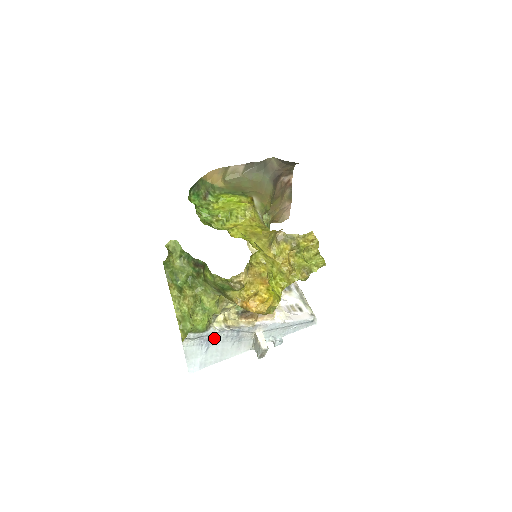
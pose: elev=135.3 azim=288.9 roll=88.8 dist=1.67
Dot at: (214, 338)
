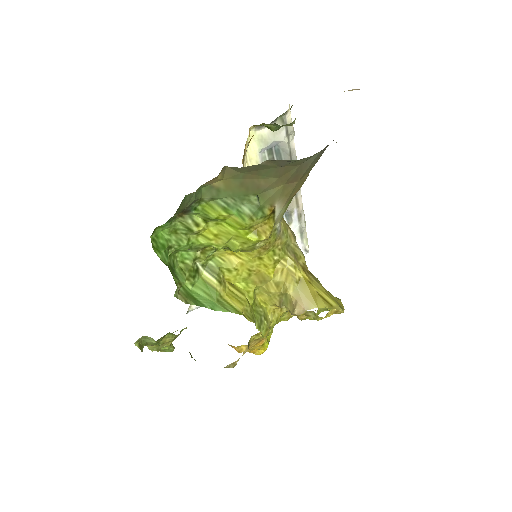
Dot at: occluded
